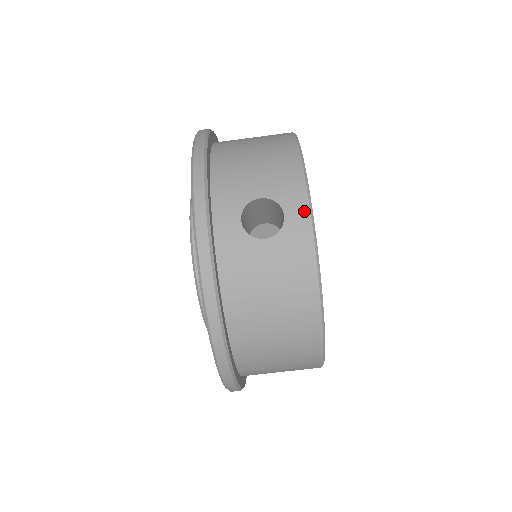
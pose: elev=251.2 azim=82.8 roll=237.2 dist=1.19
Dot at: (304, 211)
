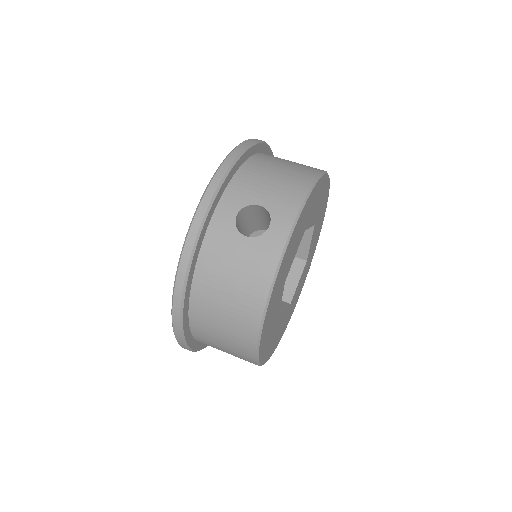
Dot at: (286, 230)
